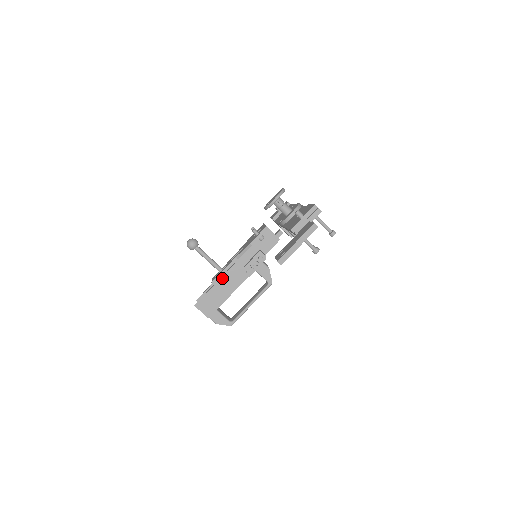
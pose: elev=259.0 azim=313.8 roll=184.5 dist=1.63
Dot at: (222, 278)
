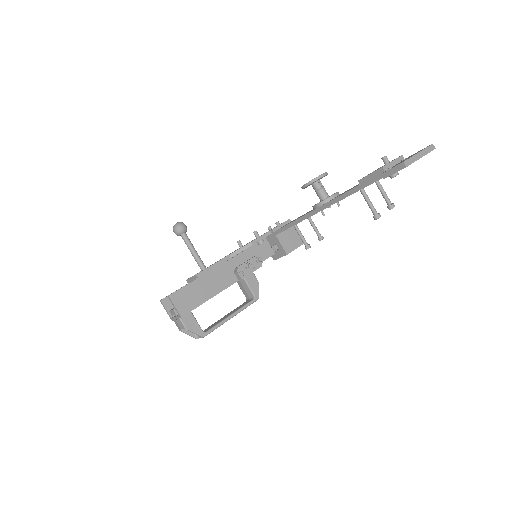
Dot at: (209, 273)
